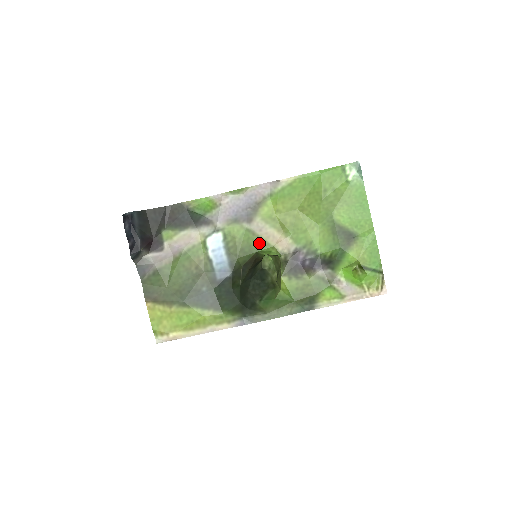
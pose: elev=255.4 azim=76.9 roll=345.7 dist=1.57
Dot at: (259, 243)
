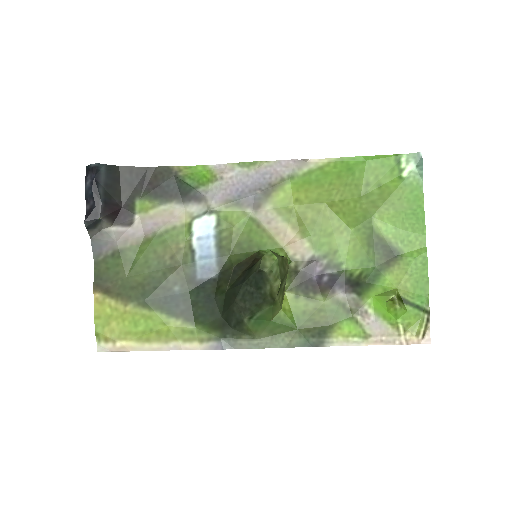
Dot at: (264, 239)
